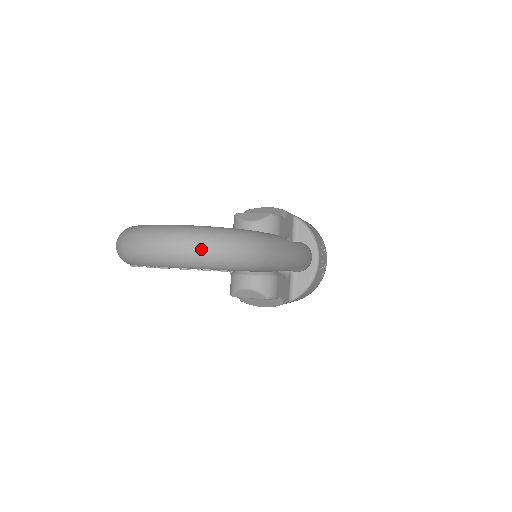
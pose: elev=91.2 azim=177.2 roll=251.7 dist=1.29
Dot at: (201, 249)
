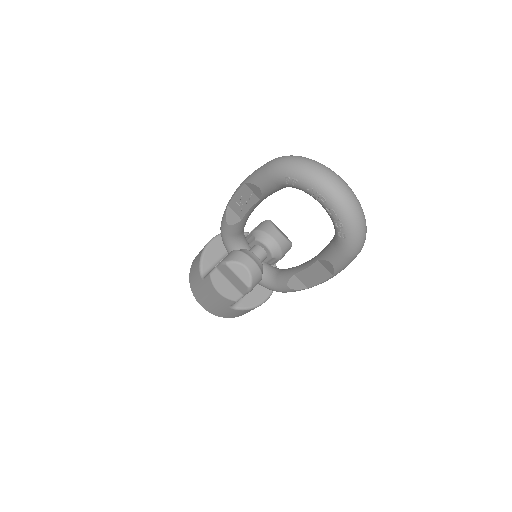
Dot at: (358, 212)
